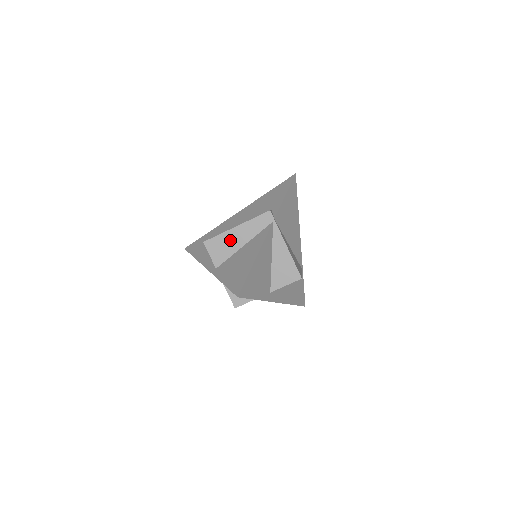
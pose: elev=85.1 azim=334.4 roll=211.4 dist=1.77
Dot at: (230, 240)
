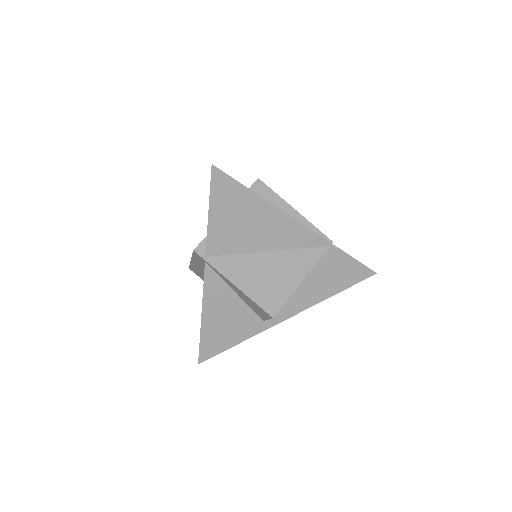
Dot at: (199, 270)
